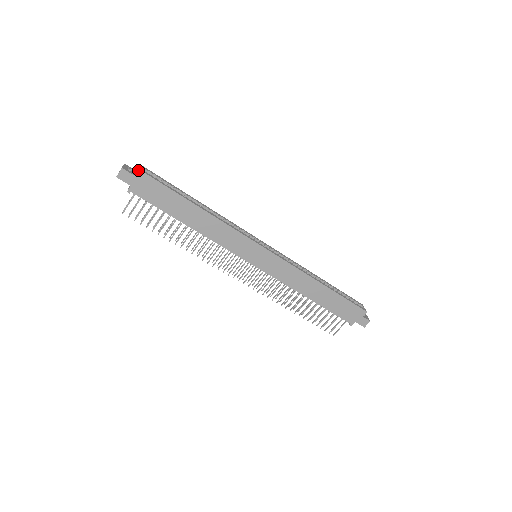
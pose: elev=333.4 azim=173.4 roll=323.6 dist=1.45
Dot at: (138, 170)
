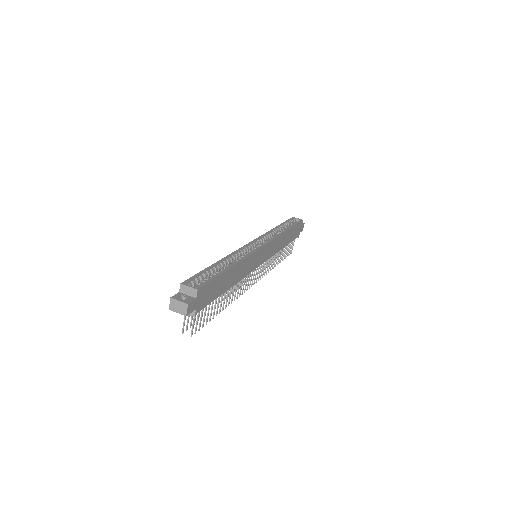
Dot at: (197, 291)
